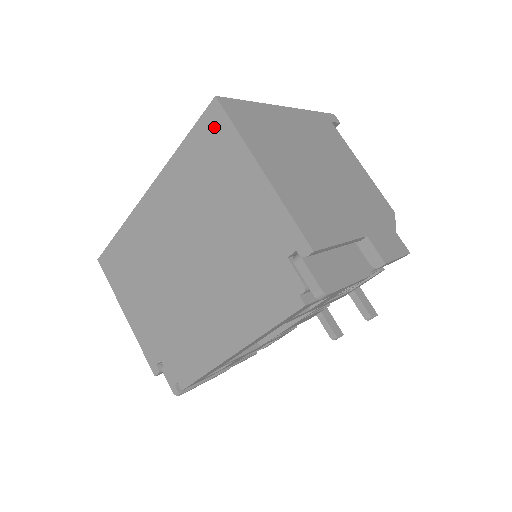
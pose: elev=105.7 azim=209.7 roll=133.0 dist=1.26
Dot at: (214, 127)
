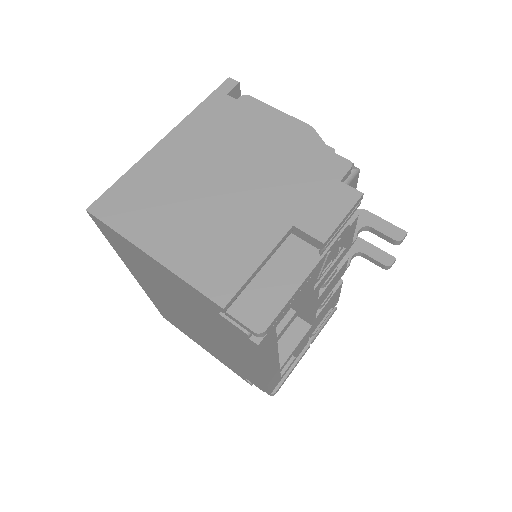
Dot at: (107, 231)
